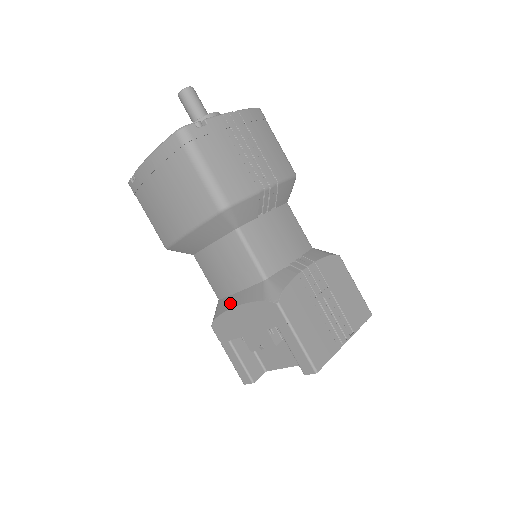
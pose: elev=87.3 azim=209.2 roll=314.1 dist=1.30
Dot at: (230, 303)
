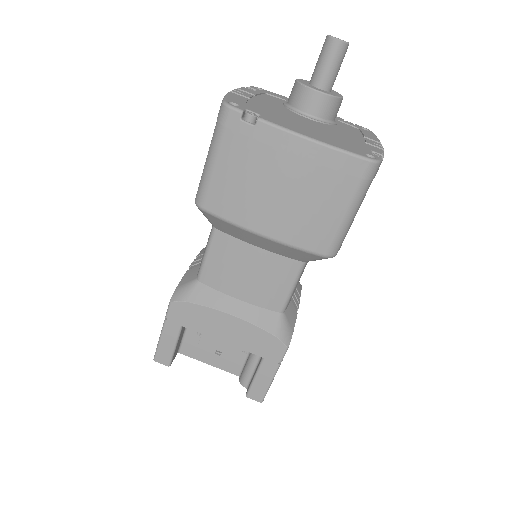
Dot at: (224, 304)
